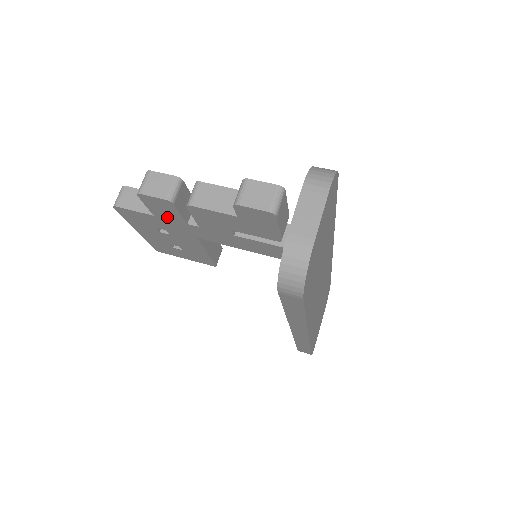
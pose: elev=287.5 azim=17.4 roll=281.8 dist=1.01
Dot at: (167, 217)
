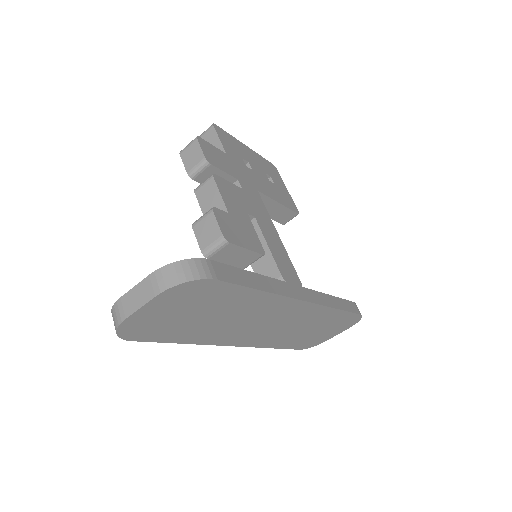
Dot at: occluded
